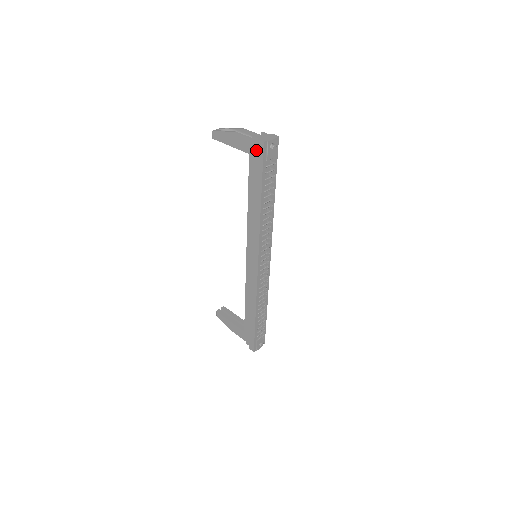
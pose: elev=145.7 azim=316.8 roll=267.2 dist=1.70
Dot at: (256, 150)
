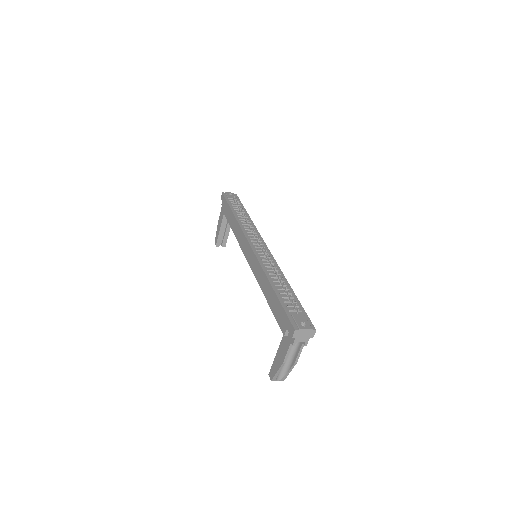
Dot at: occluded
